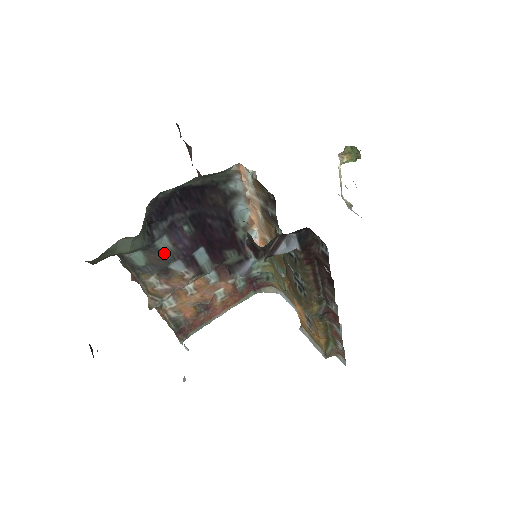
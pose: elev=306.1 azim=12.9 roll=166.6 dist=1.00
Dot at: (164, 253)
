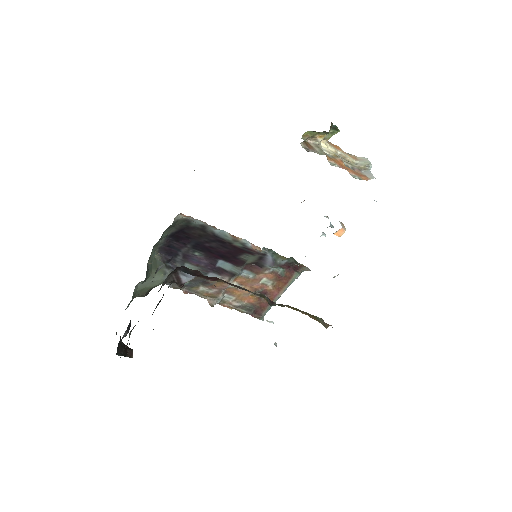
Dot at: occluded
